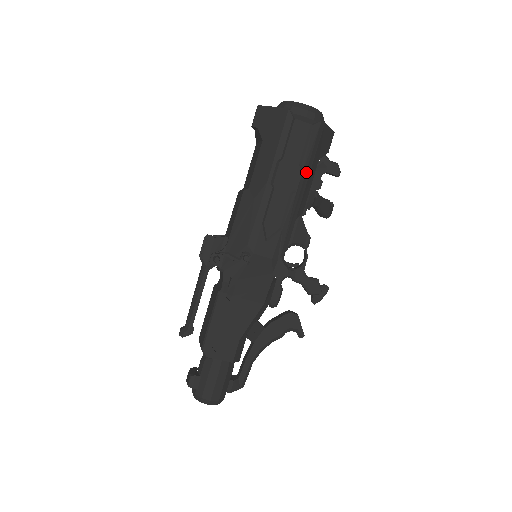
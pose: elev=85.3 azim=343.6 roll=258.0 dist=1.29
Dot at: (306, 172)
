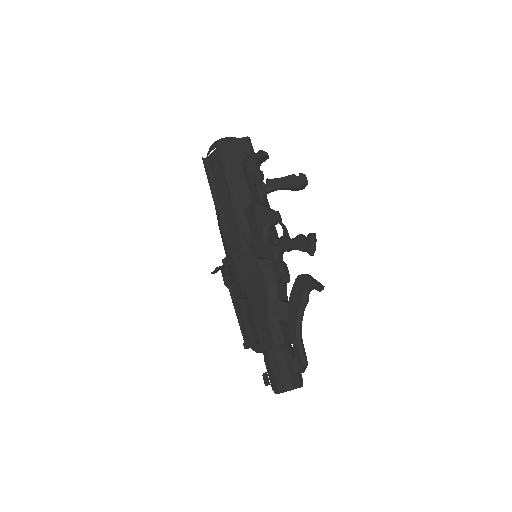
Dot at: (230, 178)
